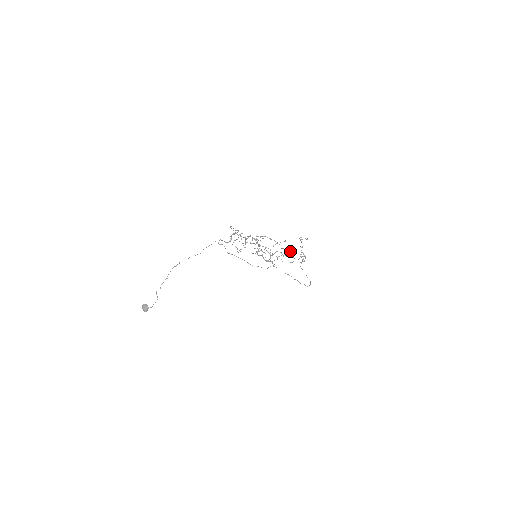
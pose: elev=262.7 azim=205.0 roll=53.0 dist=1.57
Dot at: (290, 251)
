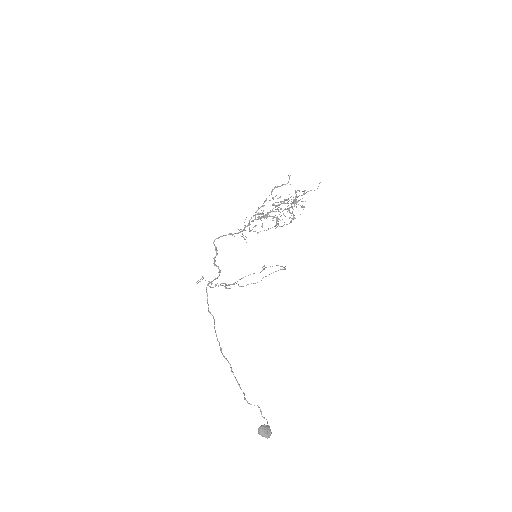
Dot at: occluded
